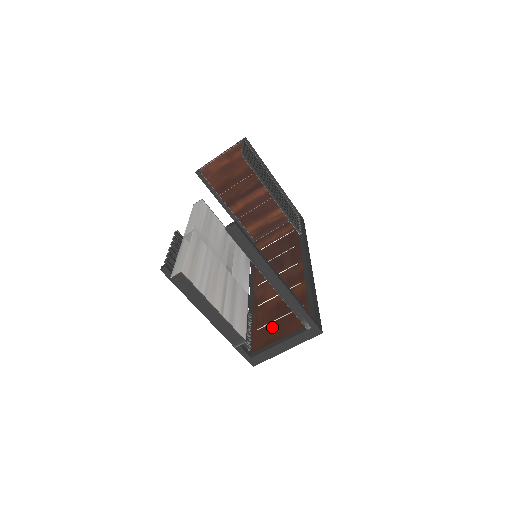
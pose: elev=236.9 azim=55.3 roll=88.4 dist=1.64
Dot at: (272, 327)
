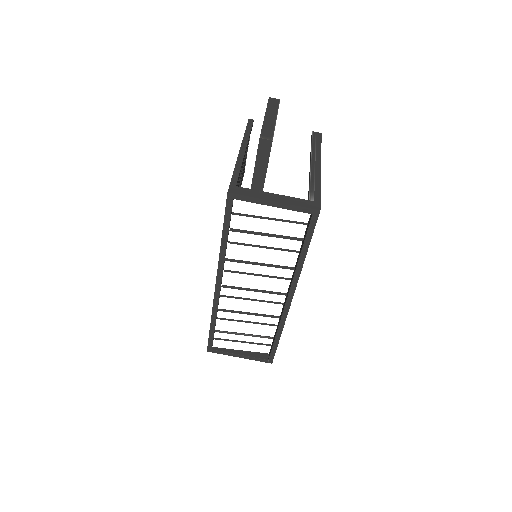
Dot at: occluded
